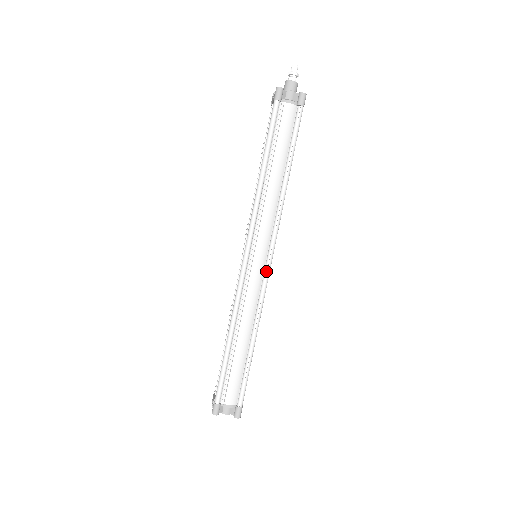
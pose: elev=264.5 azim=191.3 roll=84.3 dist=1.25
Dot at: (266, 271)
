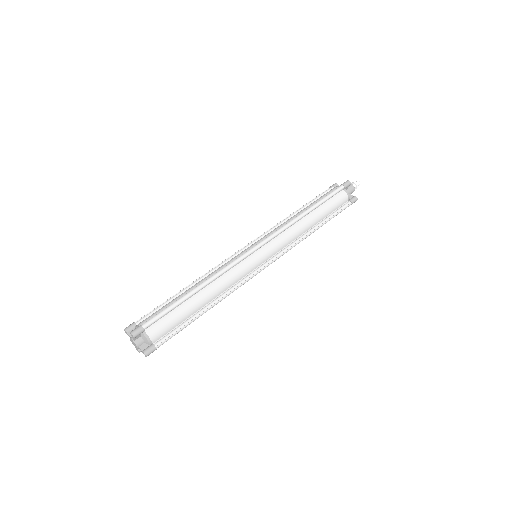
Dot at: (248, 251)
